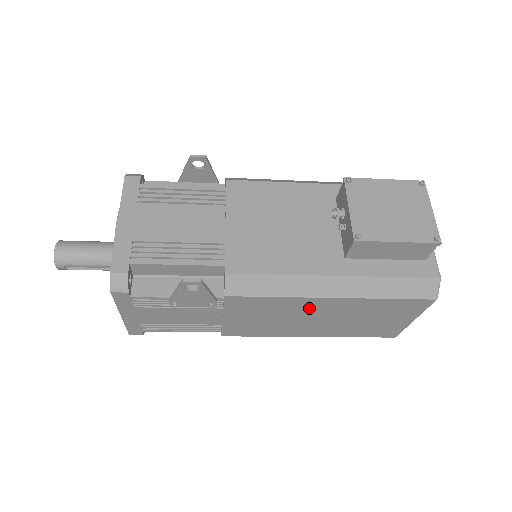
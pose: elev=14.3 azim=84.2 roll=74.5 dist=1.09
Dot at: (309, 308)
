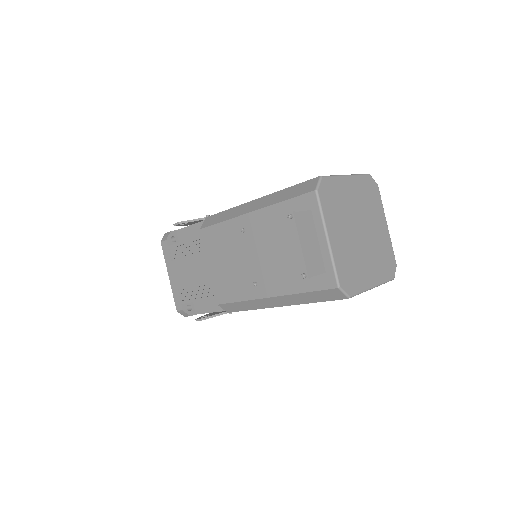
Dot at: occluded
